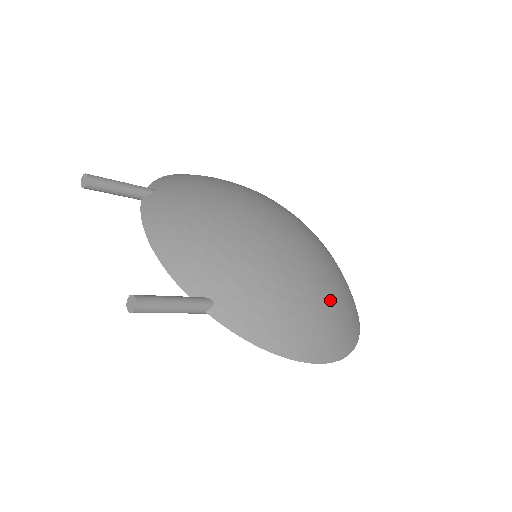
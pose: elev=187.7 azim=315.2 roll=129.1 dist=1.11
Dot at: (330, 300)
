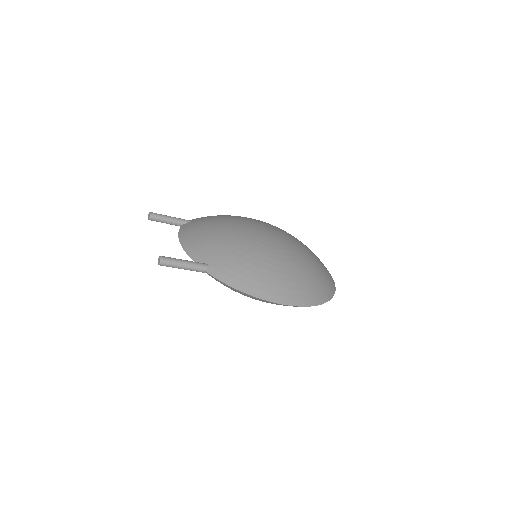
Dot at: (295, 271)
